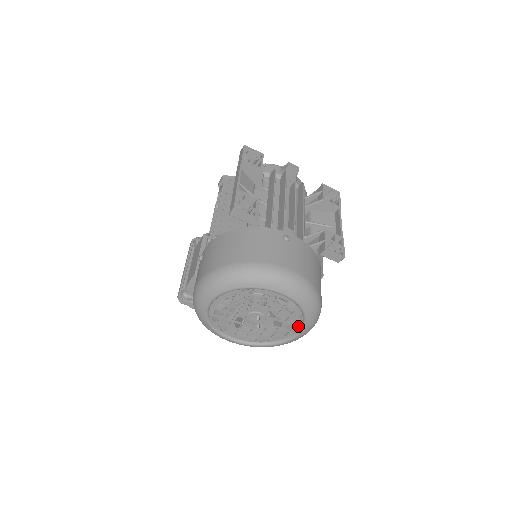
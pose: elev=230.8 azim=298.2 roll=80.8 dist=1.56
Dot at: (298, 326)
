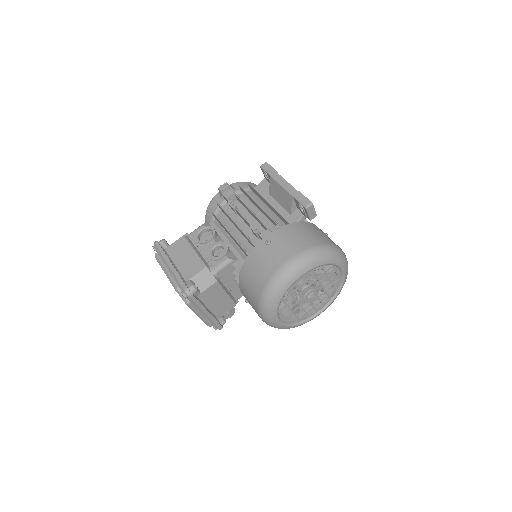
Dot at: (324, 305)
